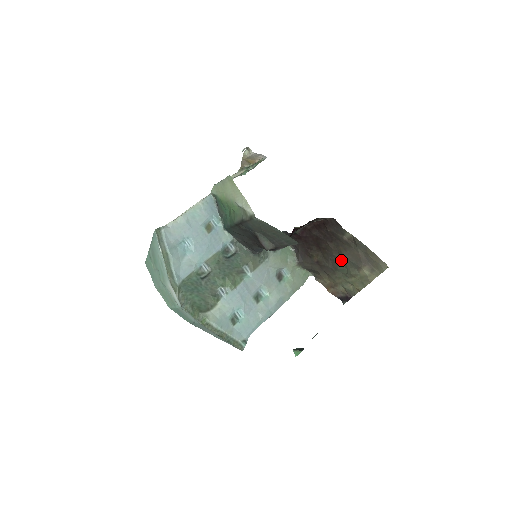
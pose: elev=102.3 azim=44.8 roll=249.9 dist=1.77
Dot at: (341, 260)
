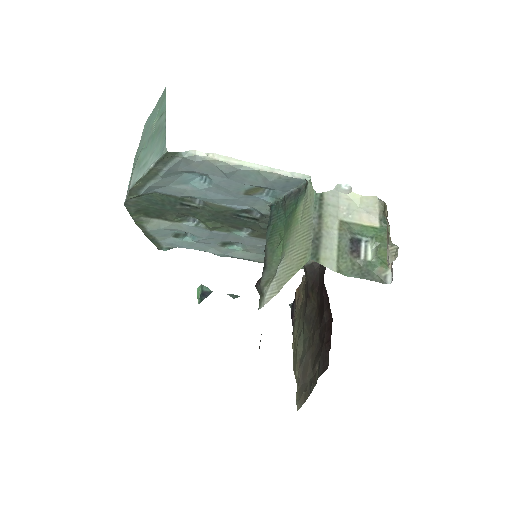
Dot at: (309, 338)
